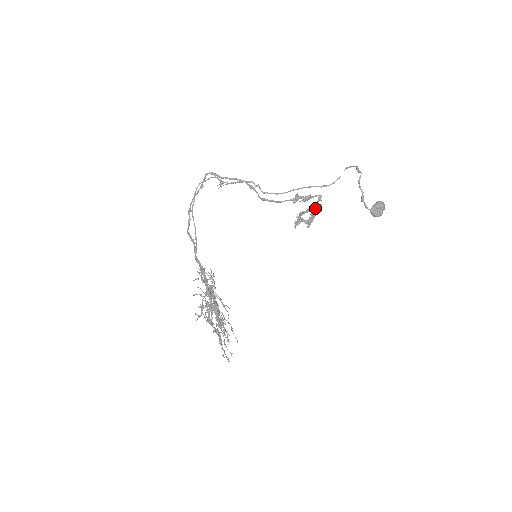
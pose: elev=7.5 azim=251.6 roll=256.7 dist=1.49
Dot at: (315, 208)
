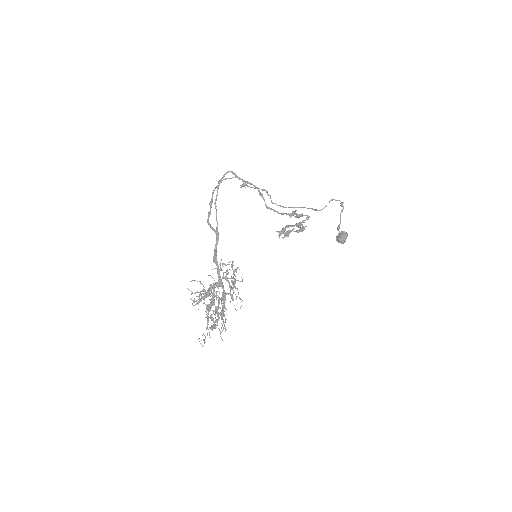
Dot at: (302, 225)
